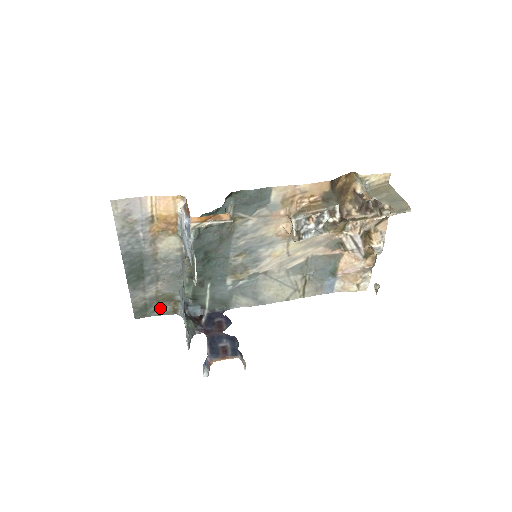
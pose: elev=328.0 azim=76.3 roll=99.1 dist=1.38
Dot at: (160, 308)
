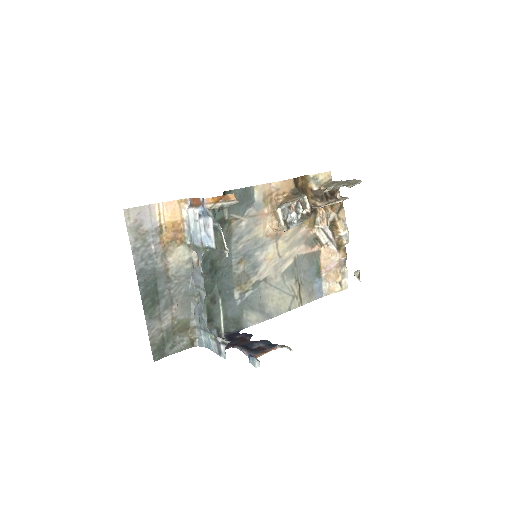
Dot at: (177, 342)
